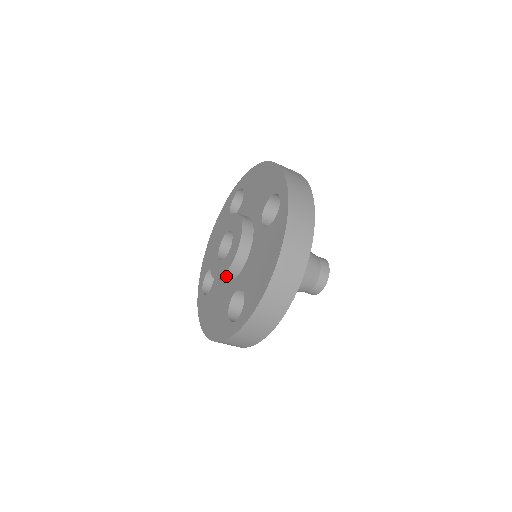
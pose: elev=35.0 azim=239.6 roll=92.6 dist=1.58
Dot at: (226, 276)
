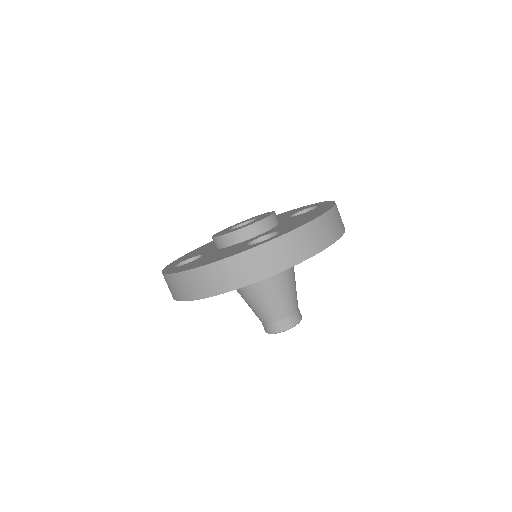
Dot at: (248, 229)
